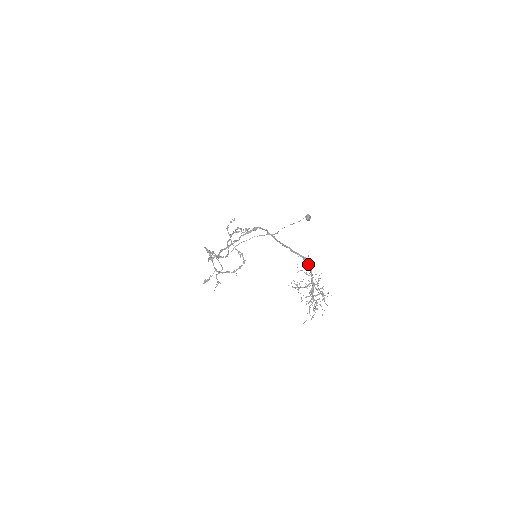
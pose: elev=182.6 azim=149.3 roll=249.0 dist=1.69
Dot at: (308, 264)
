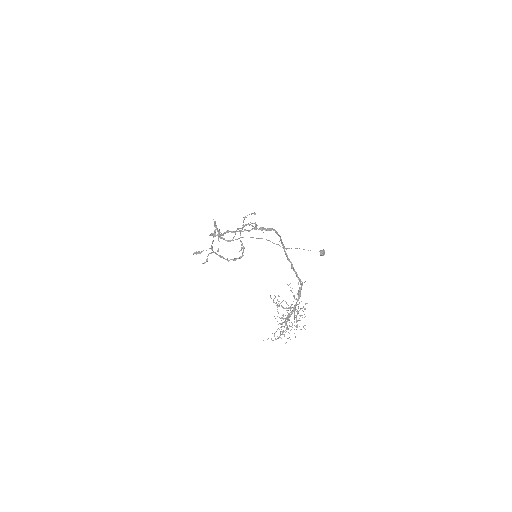
Dot at: (300, 289)
